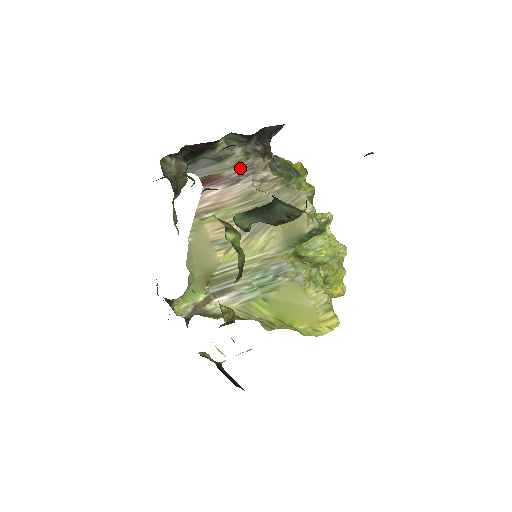
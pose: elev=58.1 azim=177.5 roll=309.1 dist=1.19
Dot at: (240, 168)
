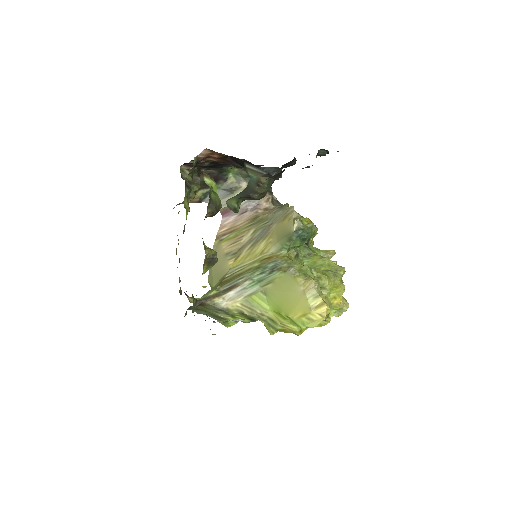
Dot at: (248, 200)
